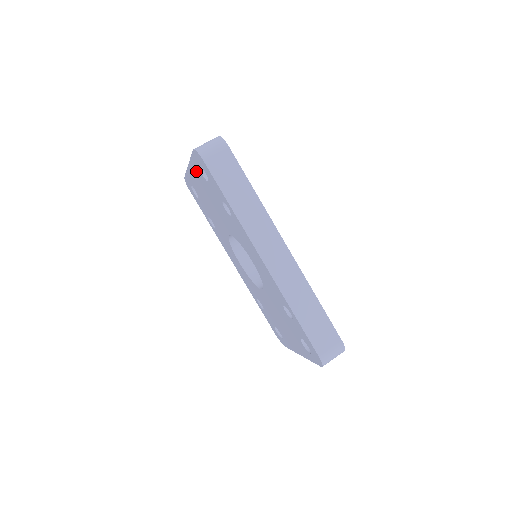
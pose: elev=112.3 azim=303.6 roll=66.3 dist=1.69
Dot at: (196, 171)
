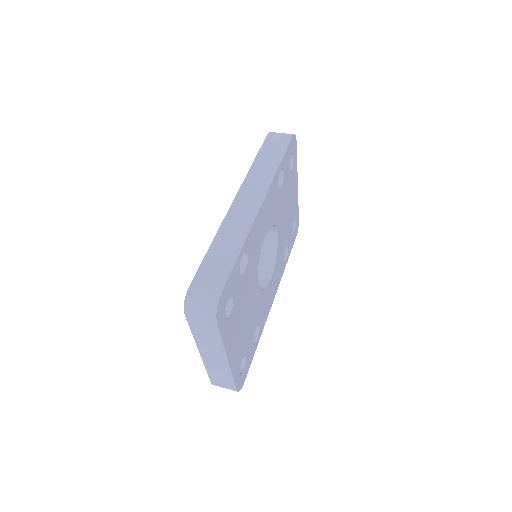
Dot at: occluded
